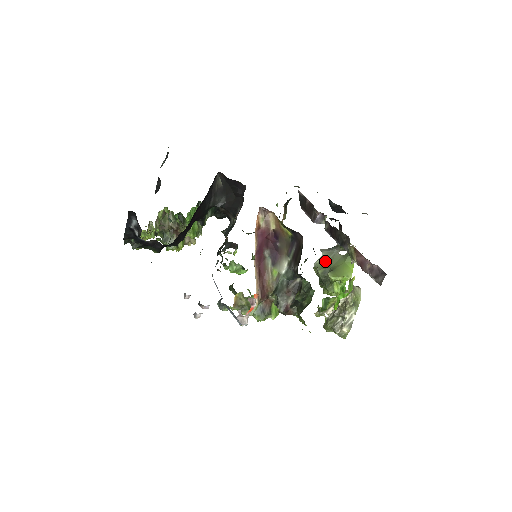
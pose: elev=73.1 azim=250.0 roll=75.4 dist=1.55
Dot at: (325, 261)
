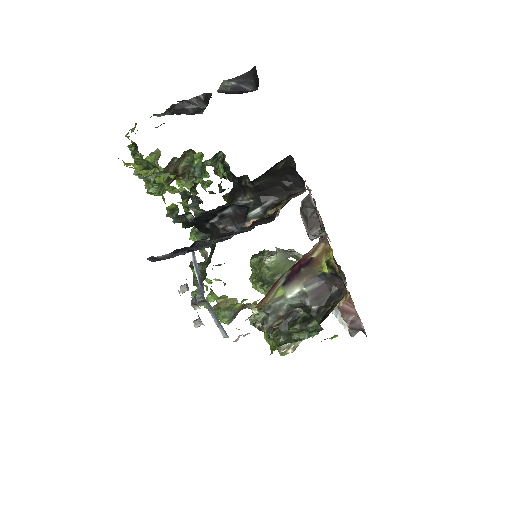
Dot at: (278, 263)
